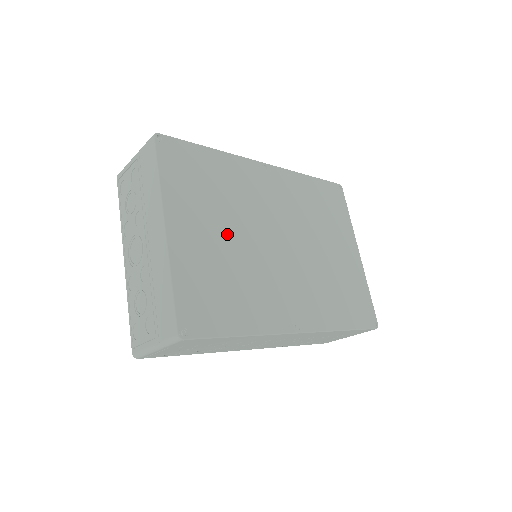
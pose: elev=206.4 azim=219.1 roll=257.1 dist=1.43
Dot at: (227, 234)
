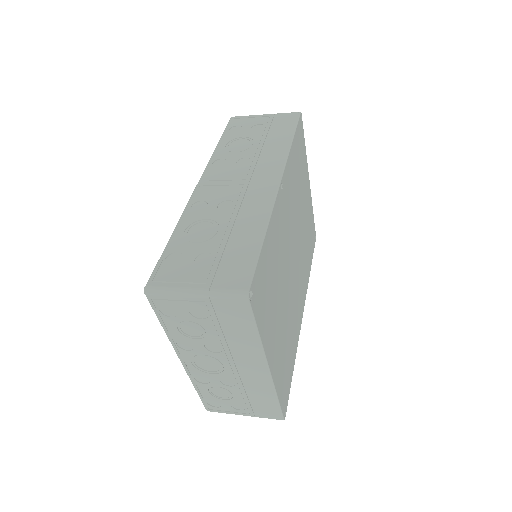
Dot at: (282, 308)
